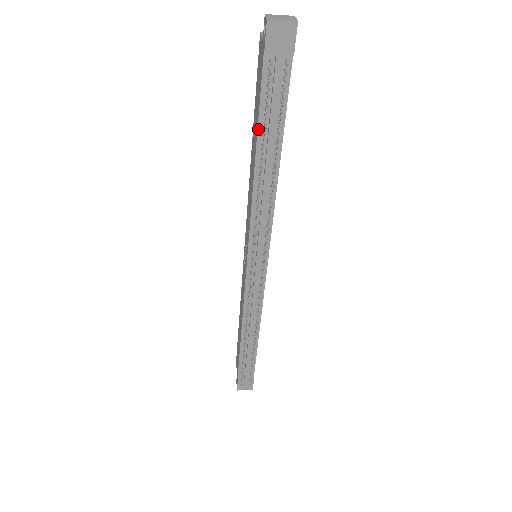
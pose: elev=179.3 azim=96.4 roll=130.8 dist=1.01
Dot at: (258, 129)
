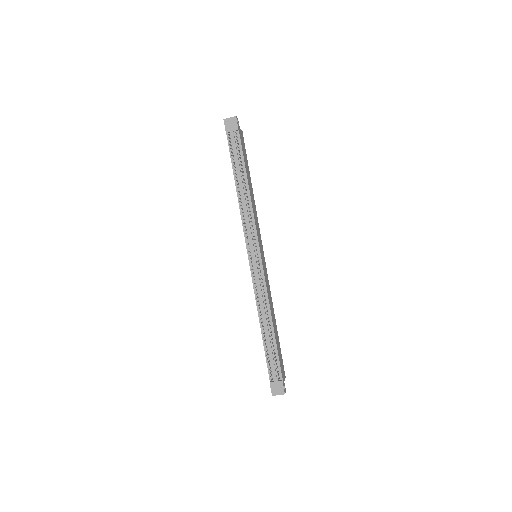
Dot at: (233, 168)
